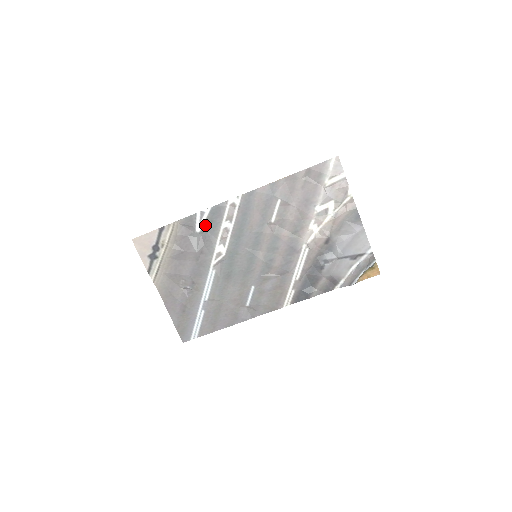
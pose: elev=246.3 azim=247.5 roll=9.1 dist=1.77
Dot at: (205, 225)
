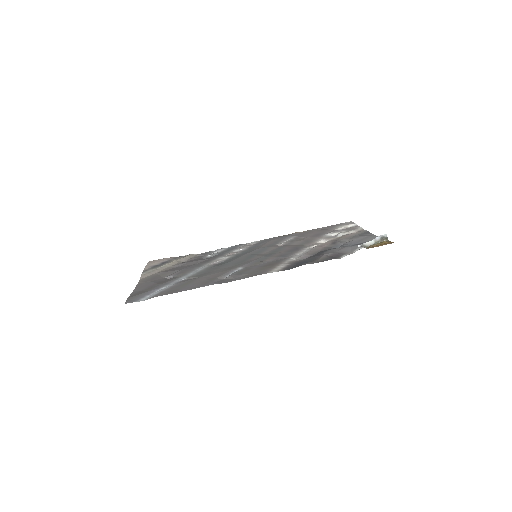
Dot at: (219, 253)
